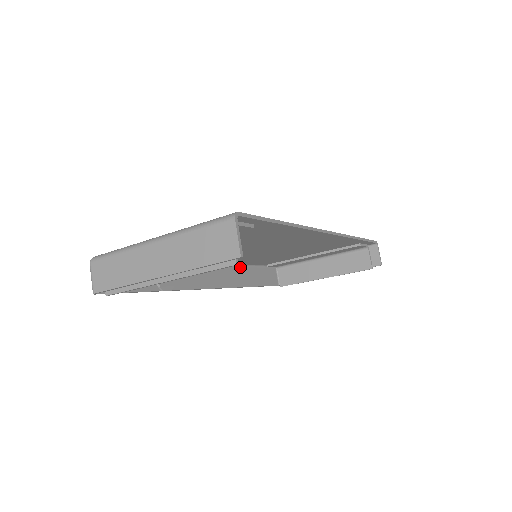
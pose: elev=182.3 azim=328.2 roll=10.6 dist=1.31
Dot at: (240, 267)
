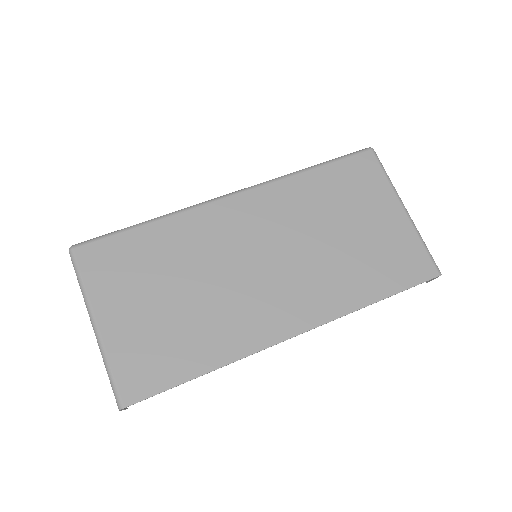
Dot at: (291, 176)
